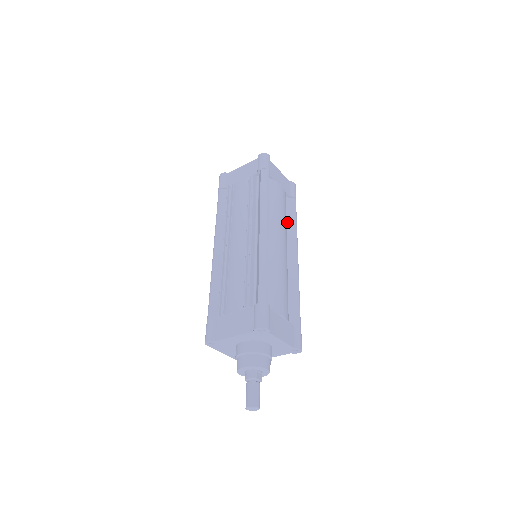
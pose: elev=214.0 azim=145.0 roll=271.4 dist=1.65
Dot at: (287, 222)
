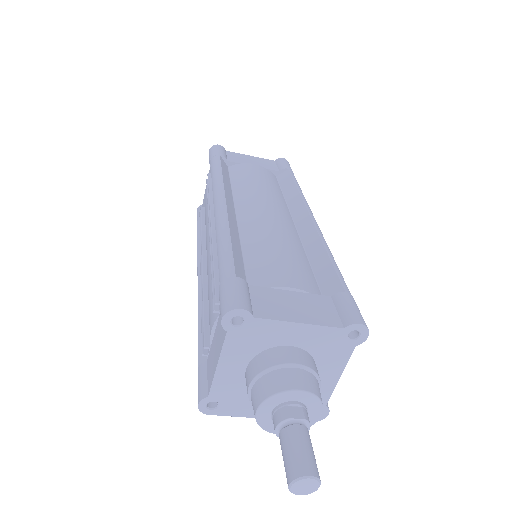
Dot at: (284, 195)
